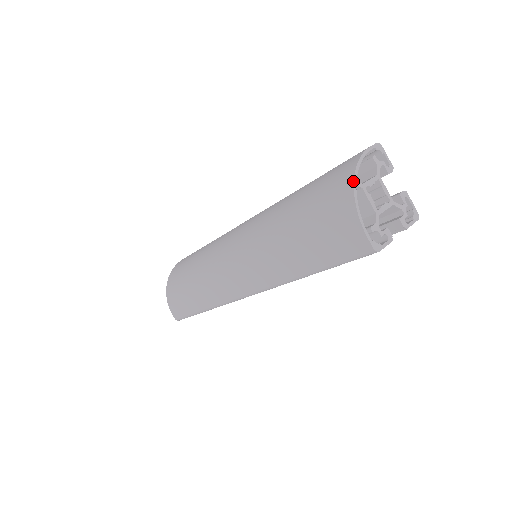
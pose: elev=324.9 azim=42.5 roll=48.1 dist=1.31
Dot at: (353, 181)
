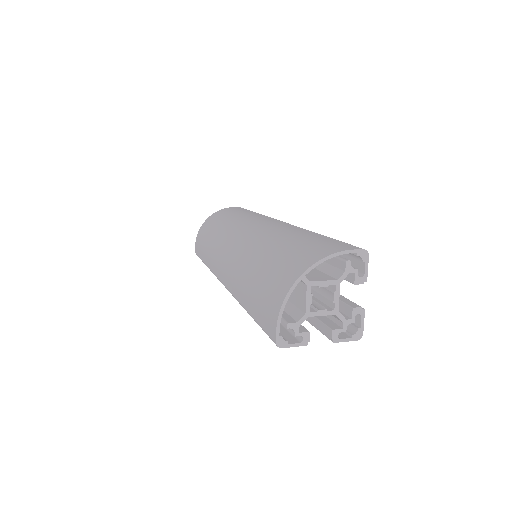
Dot at: (301, 274)
